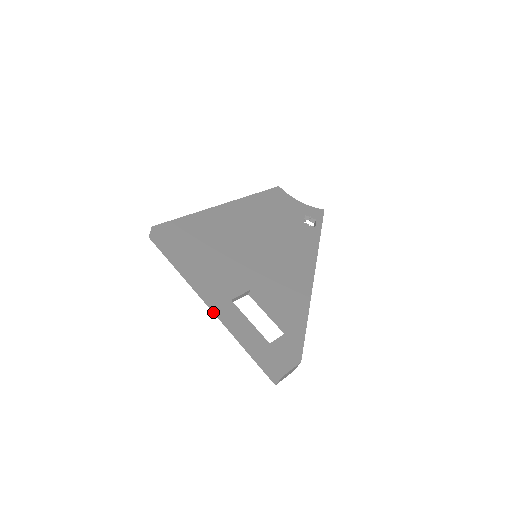
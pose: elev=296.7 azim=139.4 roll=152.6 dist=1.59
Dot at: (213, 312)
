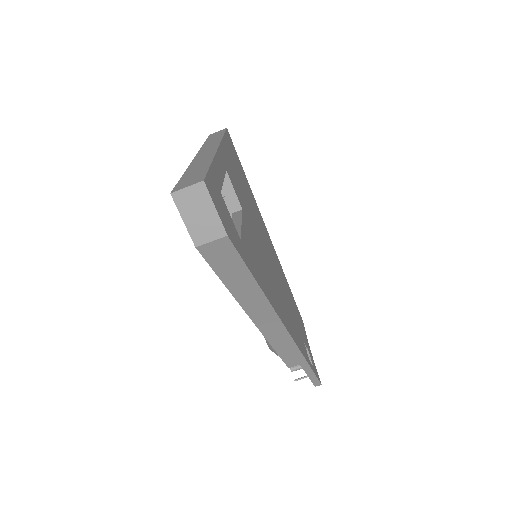
Dot at: (196, 156)
